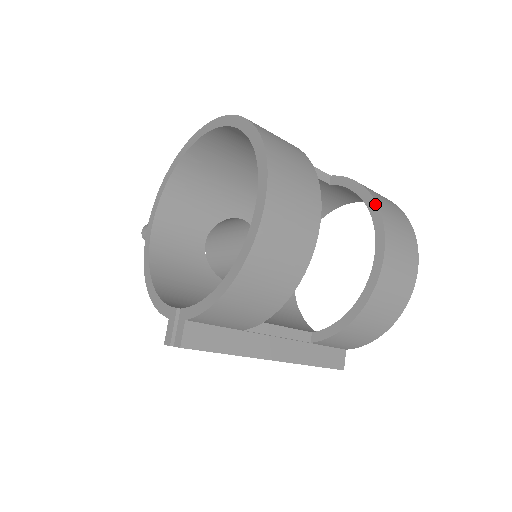
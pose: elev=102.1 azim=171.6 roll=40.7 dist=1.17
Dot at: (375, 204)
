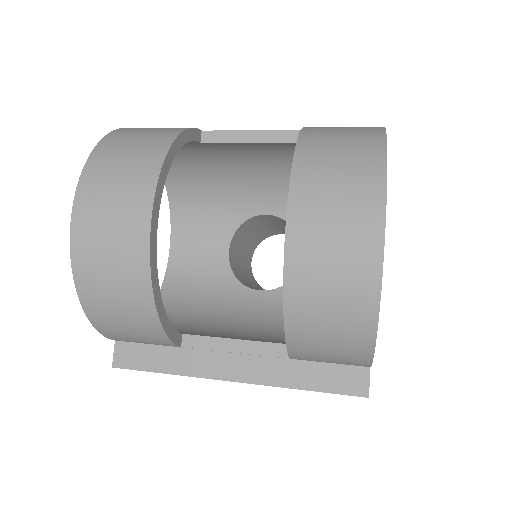
Dot at: (293, 157)
